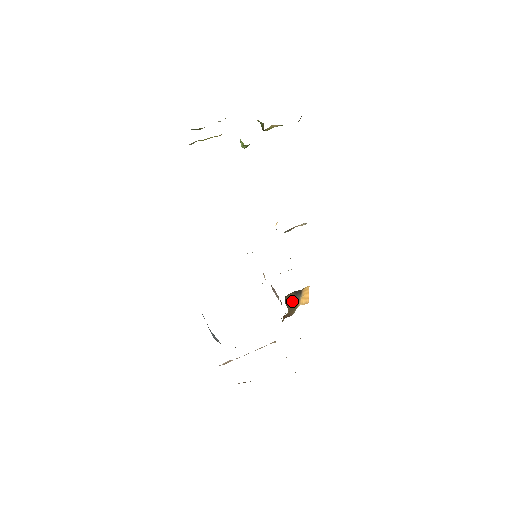
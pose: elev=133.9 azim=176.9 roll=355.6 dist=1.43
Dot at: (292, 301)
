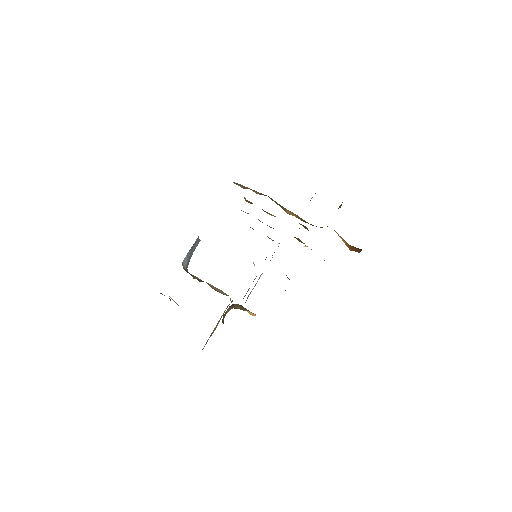
Dot at: (240, 307)
